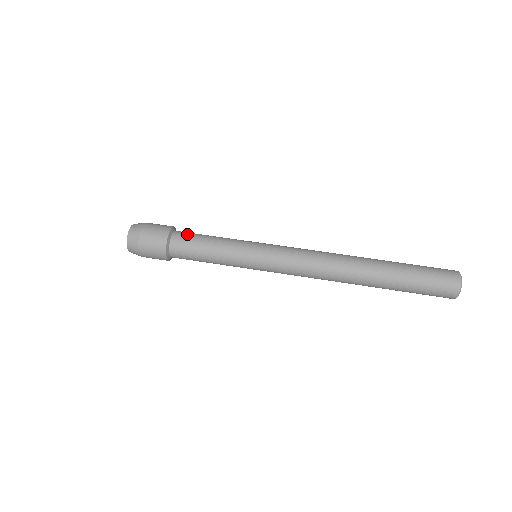
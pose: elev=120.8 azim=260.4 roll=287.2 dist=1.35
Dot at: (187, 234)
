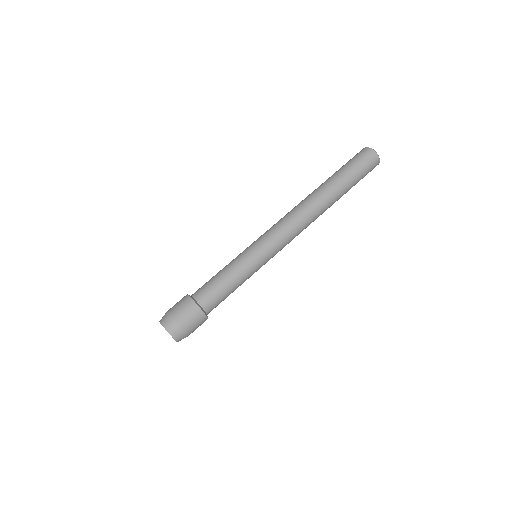
Dot at: (206, 292)
